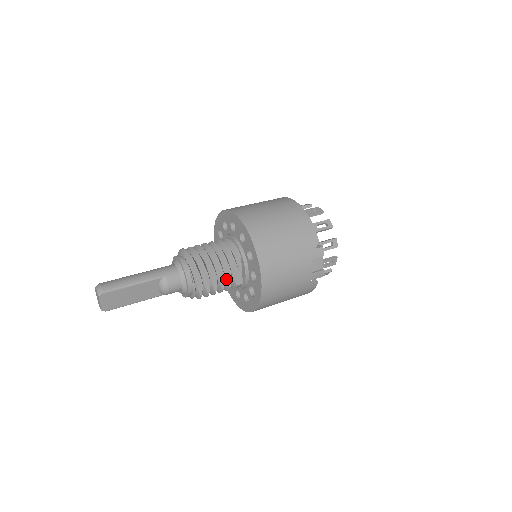
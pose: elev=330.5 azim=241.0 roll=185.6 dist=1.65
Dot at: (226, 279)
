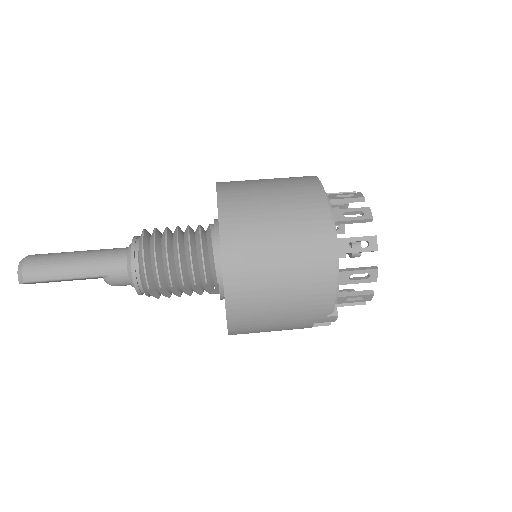
Dot at: occluded
